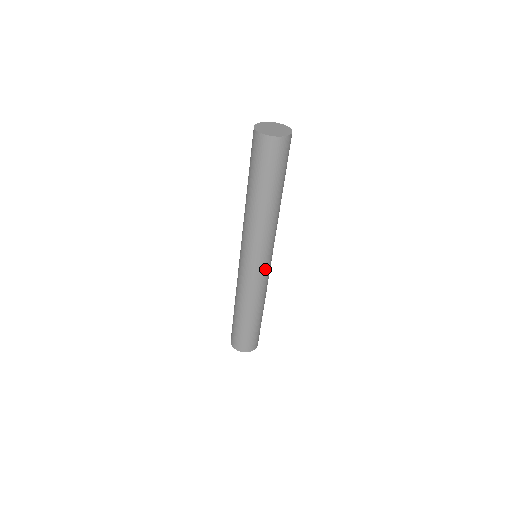
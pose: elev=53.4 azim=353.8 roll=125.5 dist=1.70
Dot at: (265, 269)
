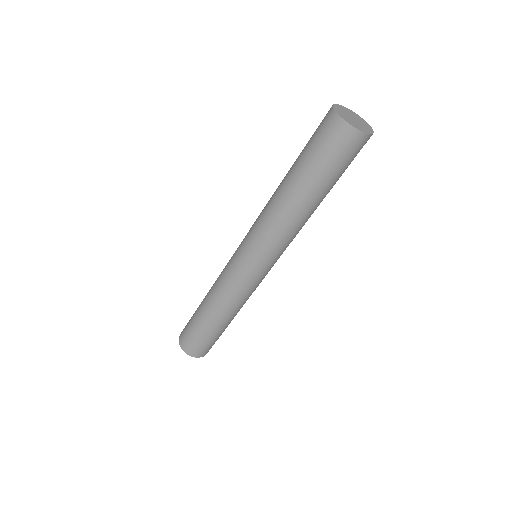
Dot at: (265, 274)
